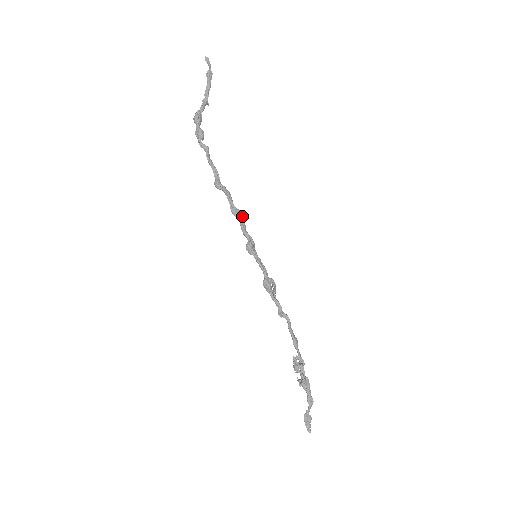
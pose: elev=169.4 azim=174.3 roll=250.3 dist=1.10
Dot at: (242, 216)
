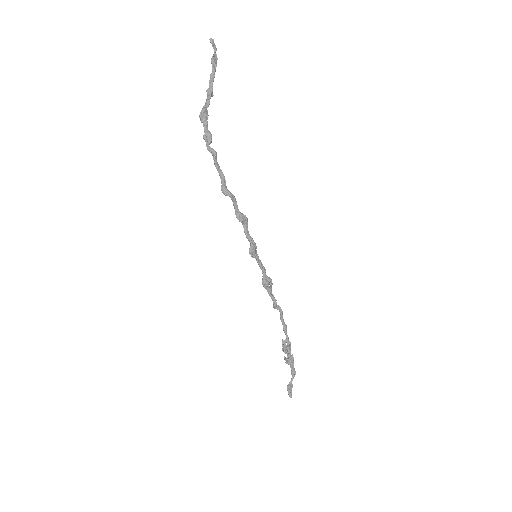
Dot at: (246, 220)
